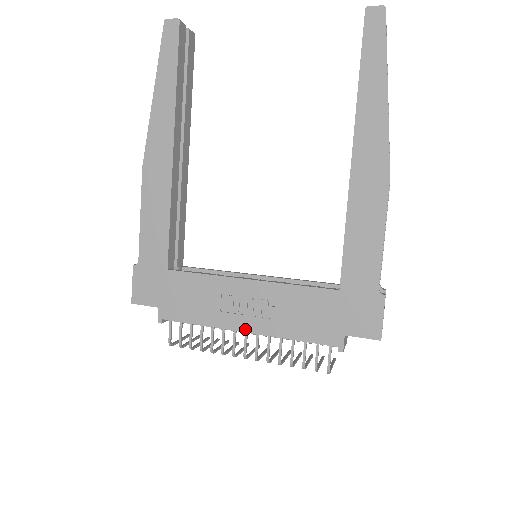
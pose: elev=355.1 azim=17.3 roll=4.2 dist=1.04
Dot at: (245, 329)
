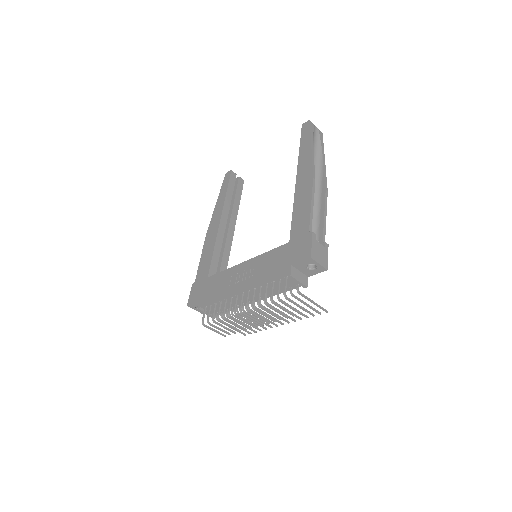
Dot at: (240, 290)
